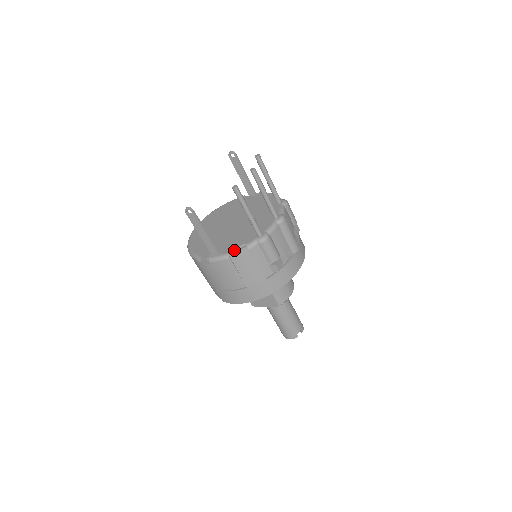
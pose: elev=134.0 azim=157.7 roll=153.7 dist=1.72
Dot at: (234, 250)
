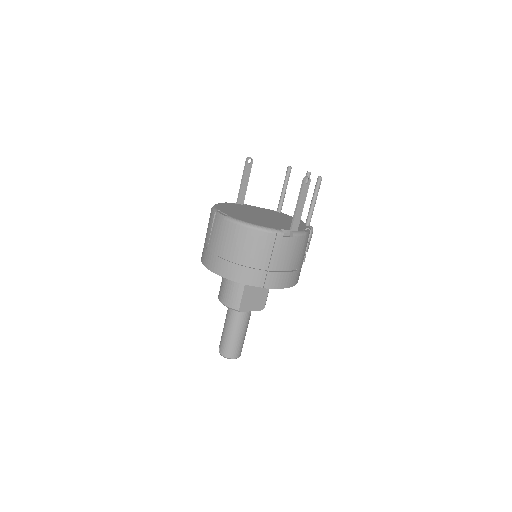
Dot at: occluded
